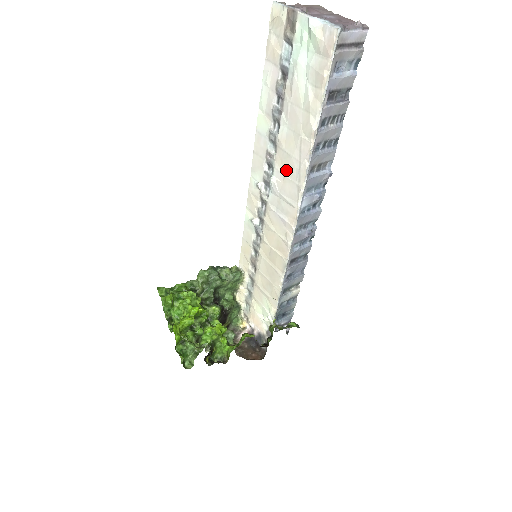
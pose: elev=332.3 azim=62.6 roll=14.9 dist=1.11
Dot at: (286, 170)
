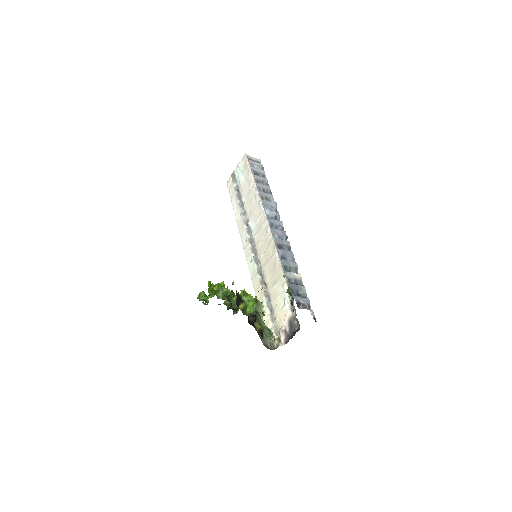
Dot at: (252, 210)
